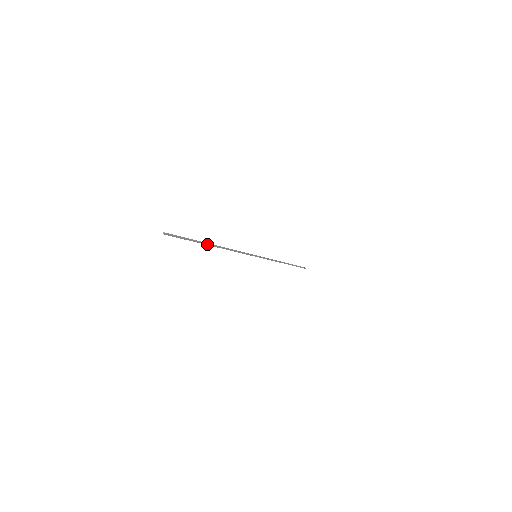
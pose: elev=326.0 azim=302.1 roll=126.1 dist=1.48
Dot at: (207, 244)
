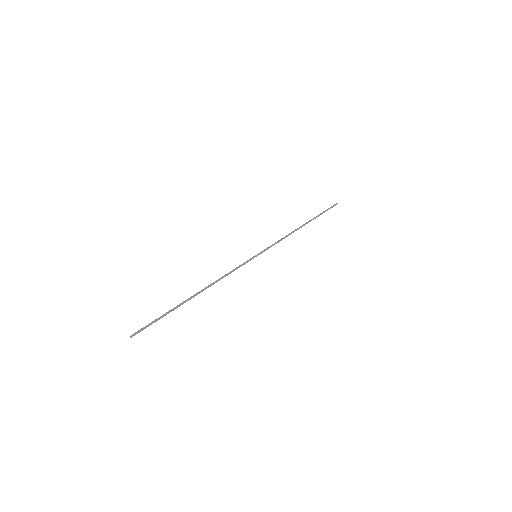
Dot at: (185, 302)
